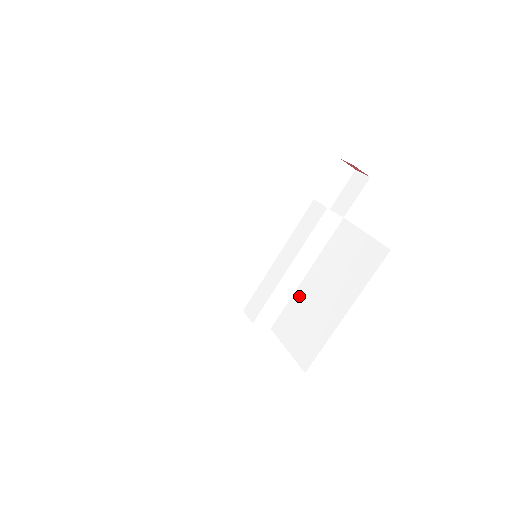
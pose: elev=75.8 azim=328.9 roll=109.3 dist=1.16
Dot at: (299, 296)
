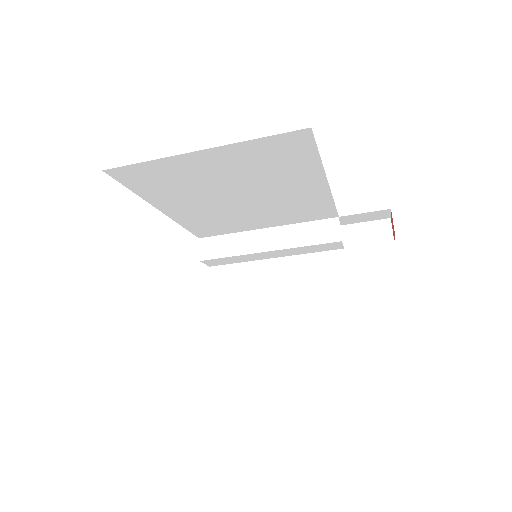
Dot at: (255, 269)
